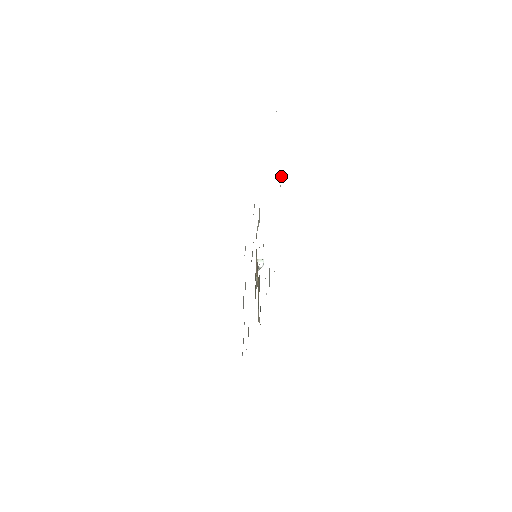
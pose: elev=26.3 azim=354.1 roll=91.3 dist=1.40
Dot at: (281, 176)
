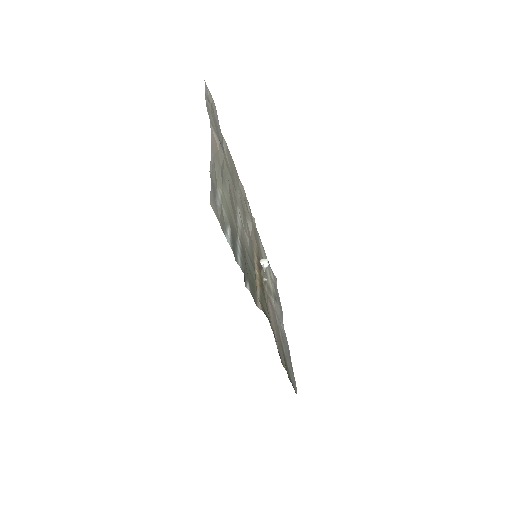
Dot at: (214, 136)
